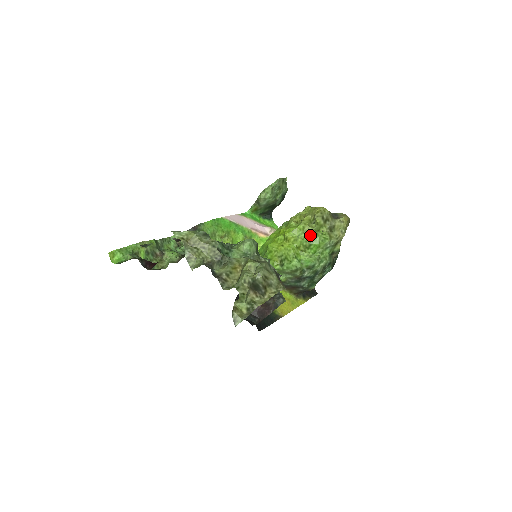
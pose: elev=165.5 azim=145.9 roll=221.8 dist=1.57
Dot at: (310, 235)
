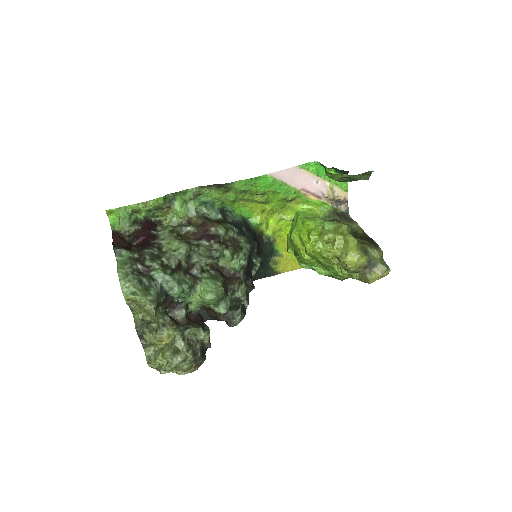
Dot at: (329, 264)
